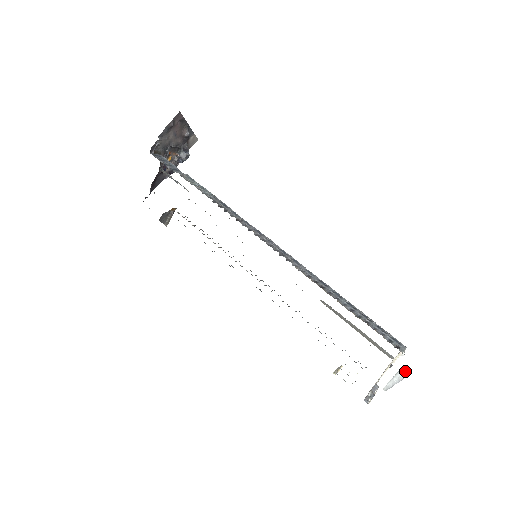
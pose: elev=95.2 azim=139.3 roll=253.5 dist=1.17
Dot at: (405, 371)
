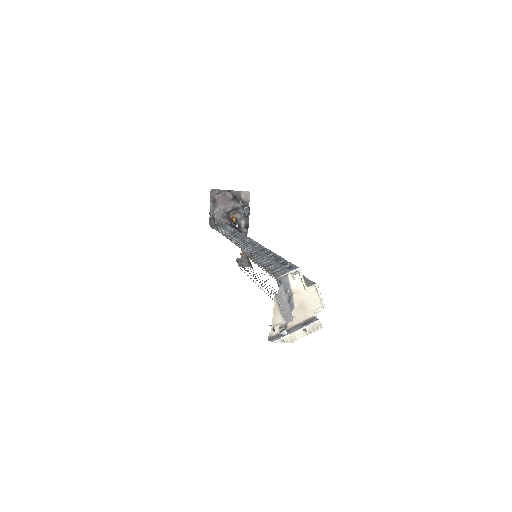
Dot at: (277, 295)
